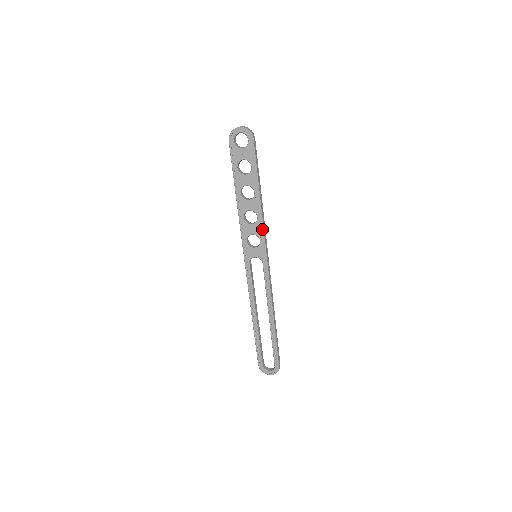
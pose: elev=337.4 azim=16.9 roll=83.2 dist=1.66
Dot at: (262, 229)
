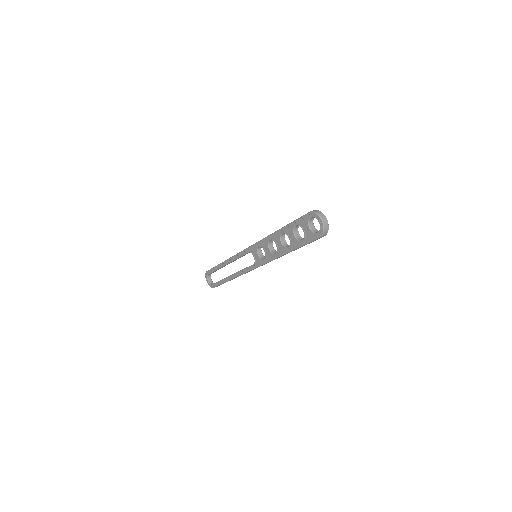
Dot at: (271, 260)
